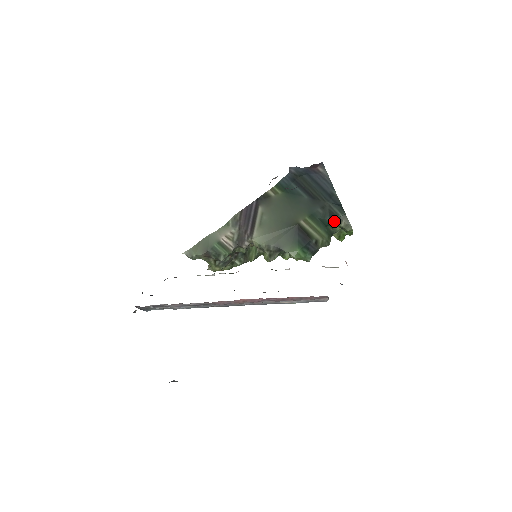
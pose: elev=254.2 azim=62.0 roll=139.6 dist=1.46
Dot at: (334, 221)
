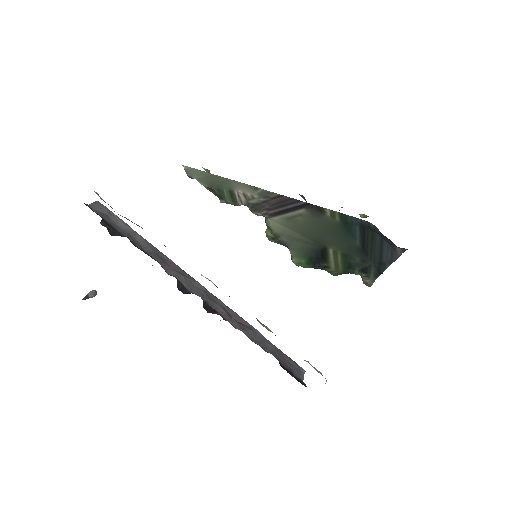
Dot at: (361, 272)
